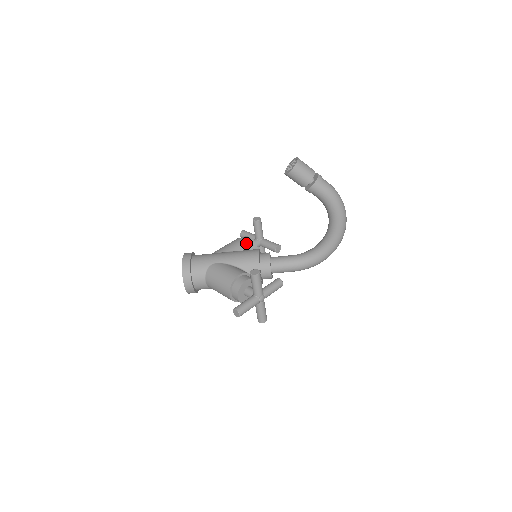
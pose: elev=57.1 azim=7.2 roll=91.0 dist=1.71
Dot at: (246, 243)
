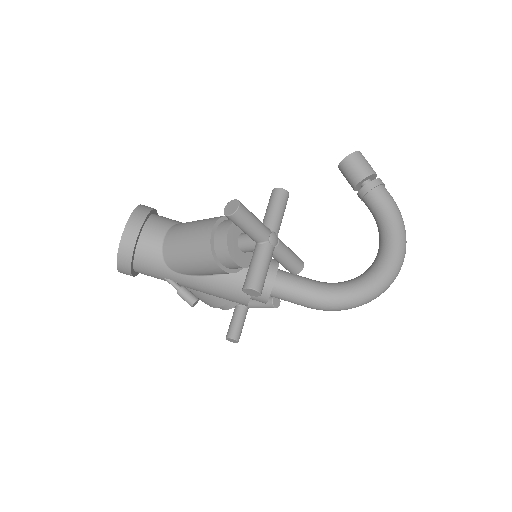
Dot at: occluded
